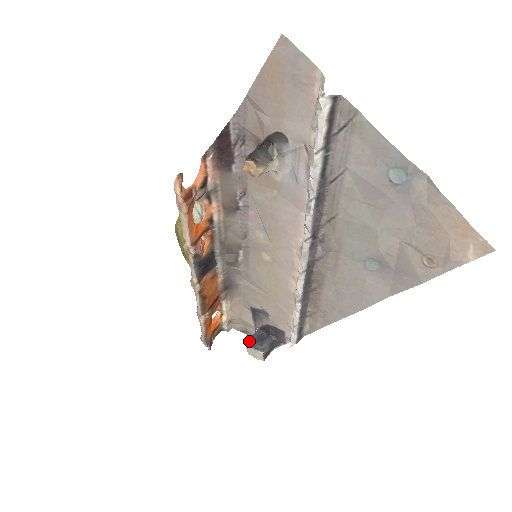
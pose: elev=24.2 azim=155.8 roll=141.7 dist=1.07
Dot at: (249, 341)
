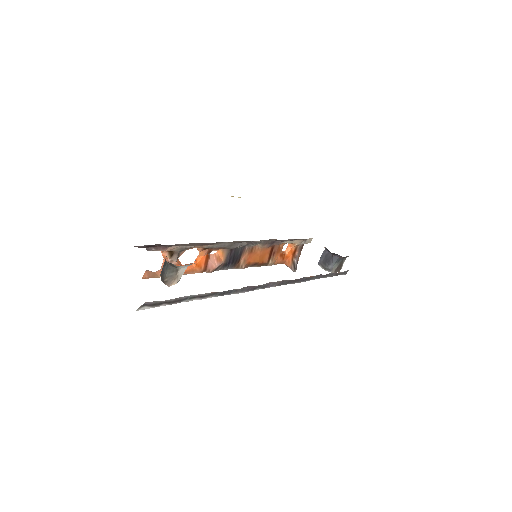
Dot at: (319, 262)
